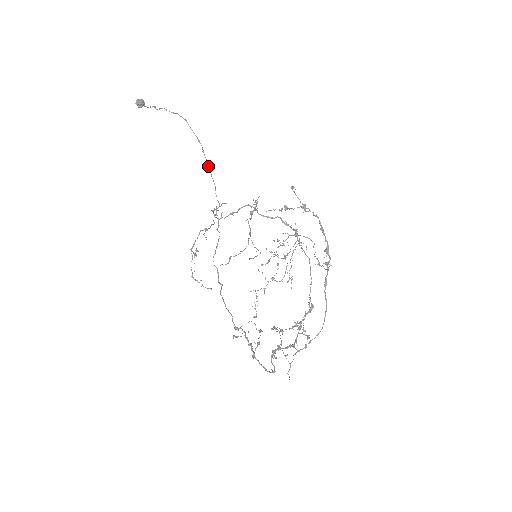
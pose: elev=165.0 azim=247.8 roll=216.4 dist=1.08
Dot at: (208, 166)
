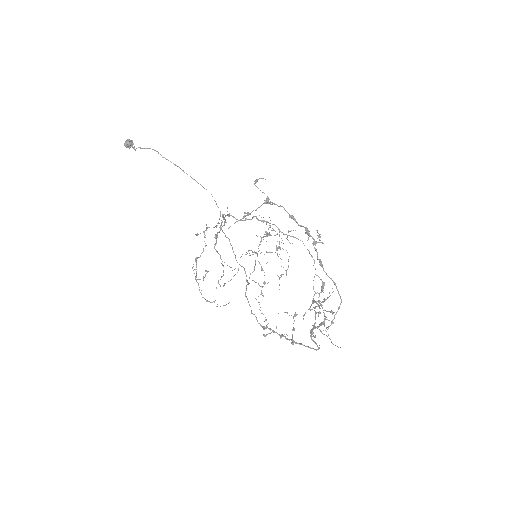
Dot at: occluded
